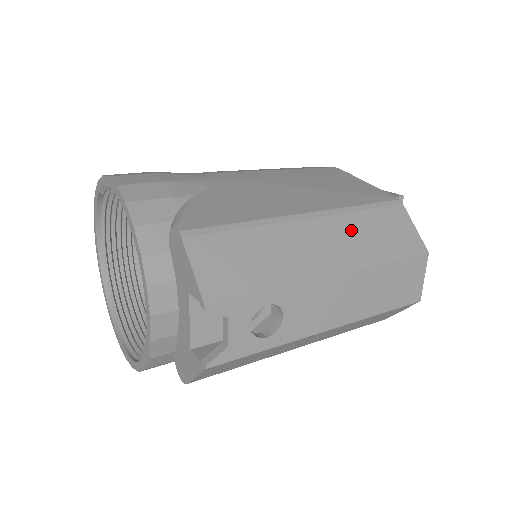
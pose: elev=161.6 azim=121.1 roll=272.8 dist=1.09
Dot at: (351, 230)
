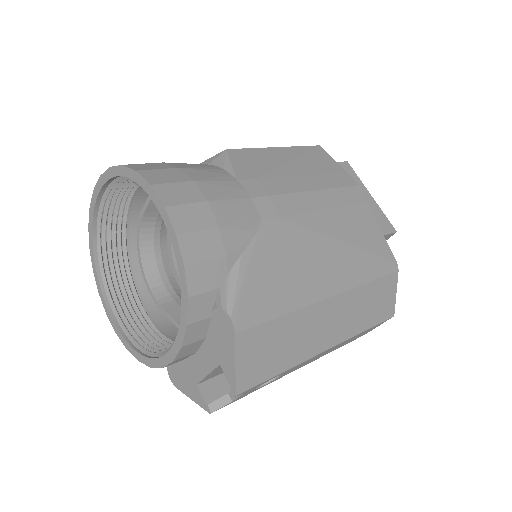
Dot at: (355, 304)
